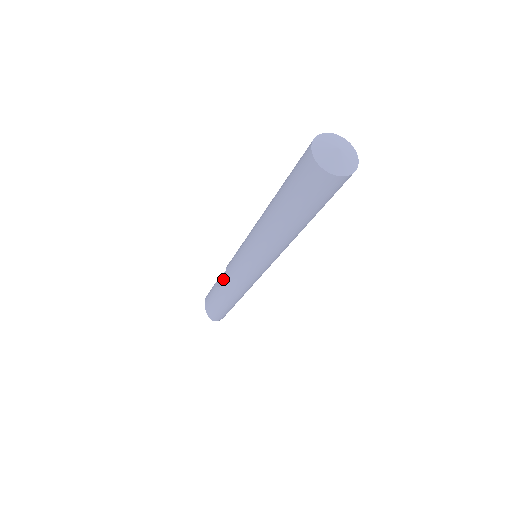
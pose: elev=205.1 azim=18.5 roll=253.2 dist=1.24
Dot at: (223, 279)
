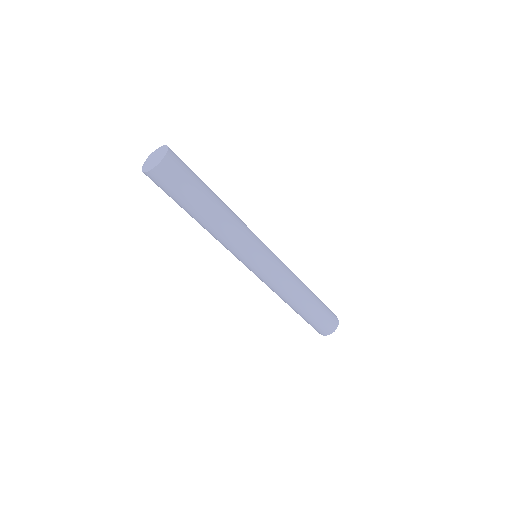
Dot at: occluded
